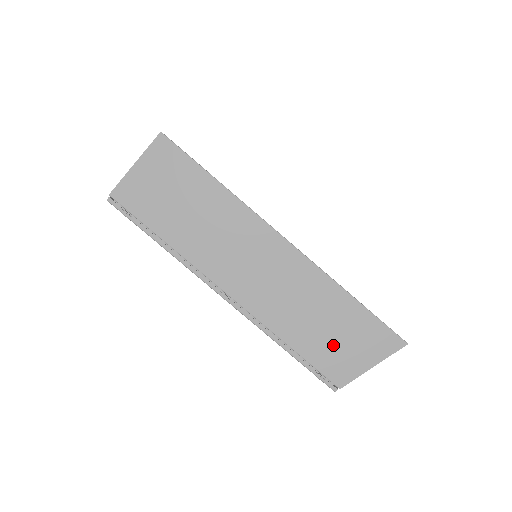
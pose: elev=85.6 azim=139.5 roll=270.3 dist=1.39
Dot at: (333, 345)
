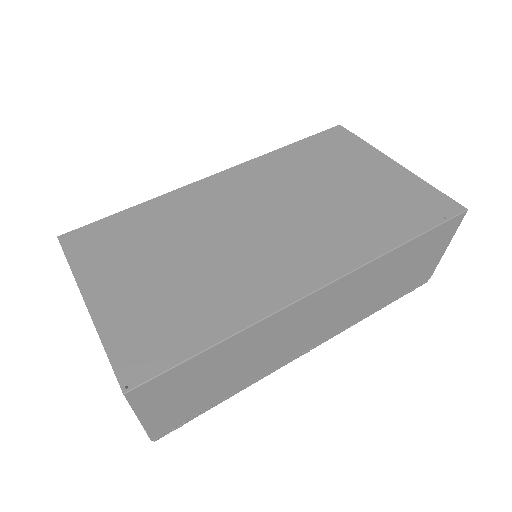
Dot at: (410, 274)
